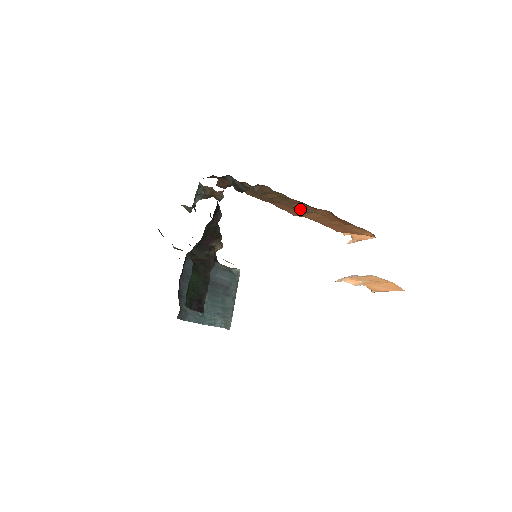
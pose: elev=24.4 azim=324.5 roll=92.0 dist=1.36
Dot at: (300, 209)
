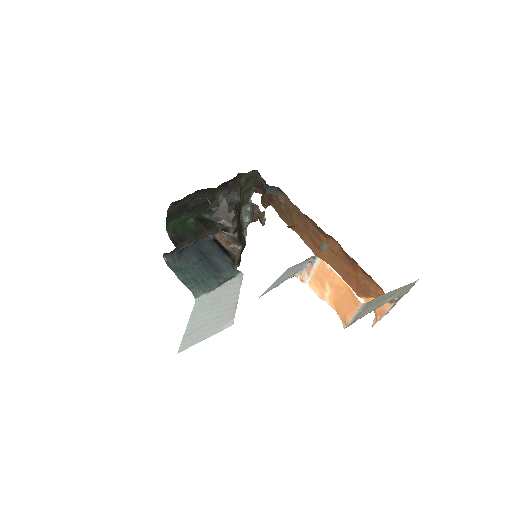
Dot at: (316, 239)
